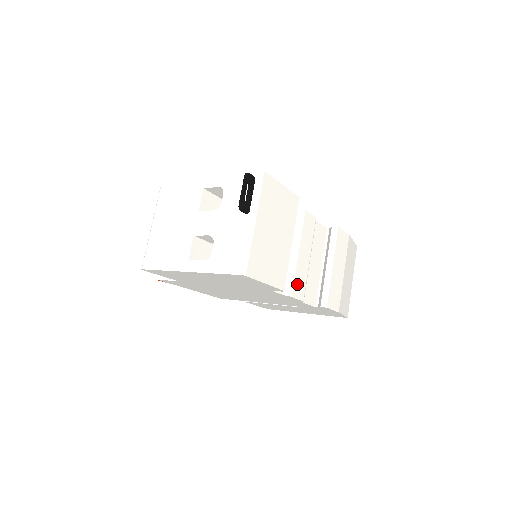
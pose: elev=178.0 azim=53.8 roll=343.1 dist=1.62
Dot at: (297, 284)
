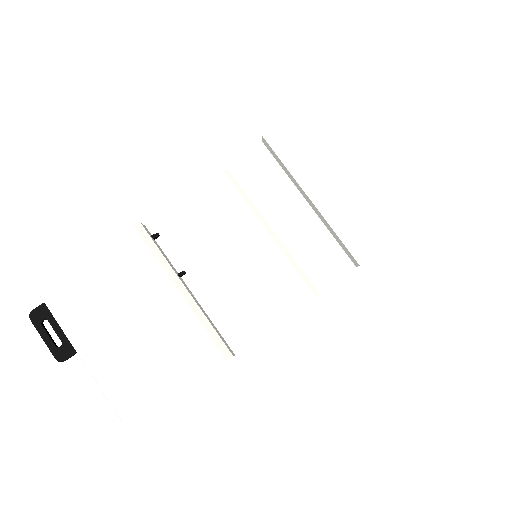
Dot at: (272, 296)
